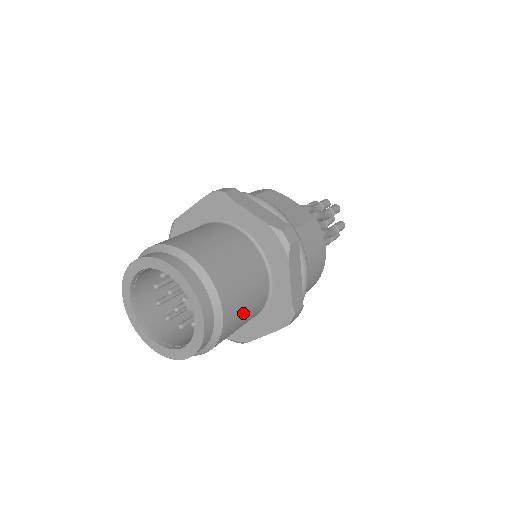
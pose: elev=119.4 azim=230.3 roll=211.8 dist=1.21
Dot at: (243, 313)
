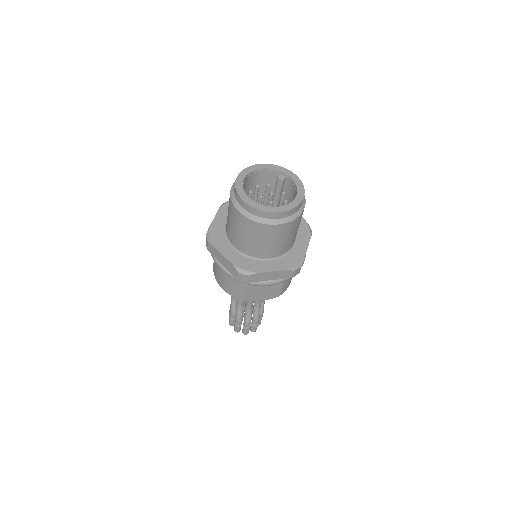
Dot at: occluded
